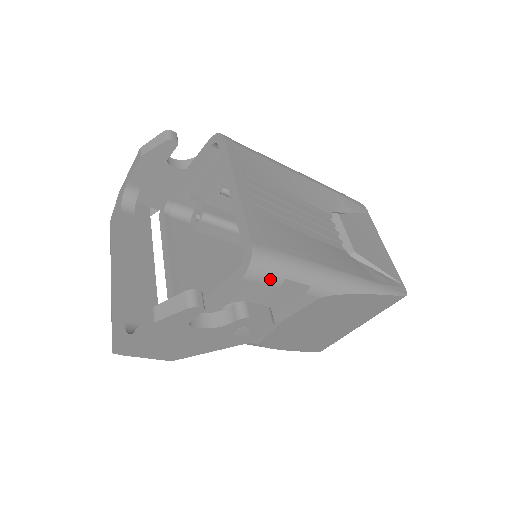
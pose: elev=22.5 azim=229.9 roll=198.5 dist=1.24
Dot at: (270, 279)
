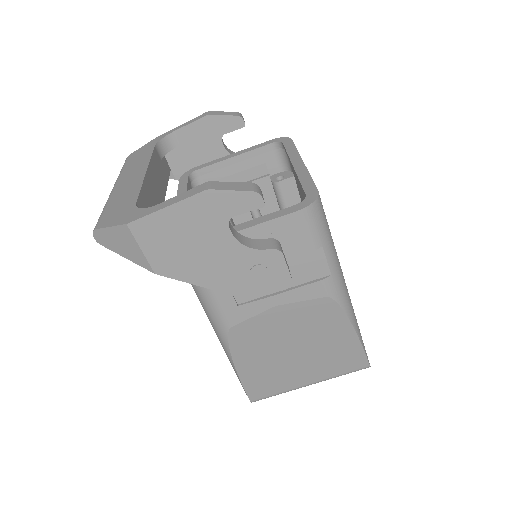
Dot at: (314, 235)
